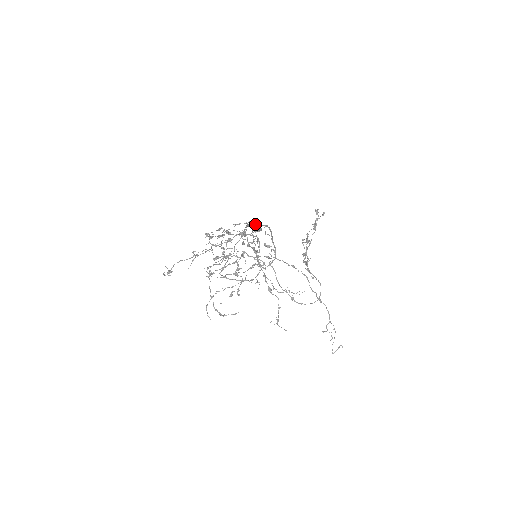
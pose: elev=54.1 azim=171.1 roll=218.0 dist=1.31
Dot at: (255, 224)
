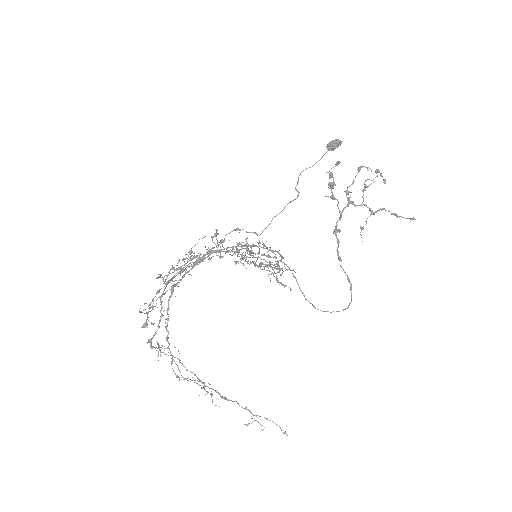
Dot at: occluded
